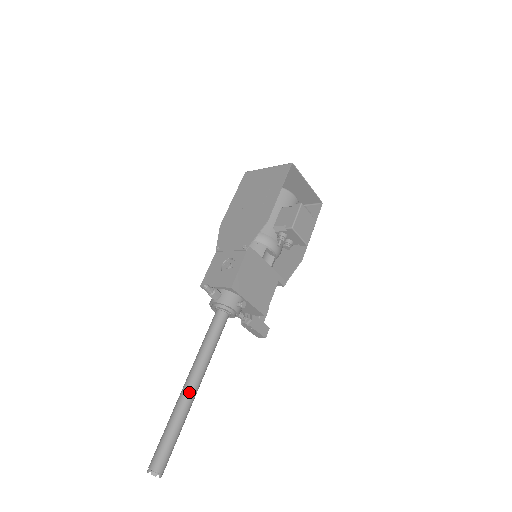
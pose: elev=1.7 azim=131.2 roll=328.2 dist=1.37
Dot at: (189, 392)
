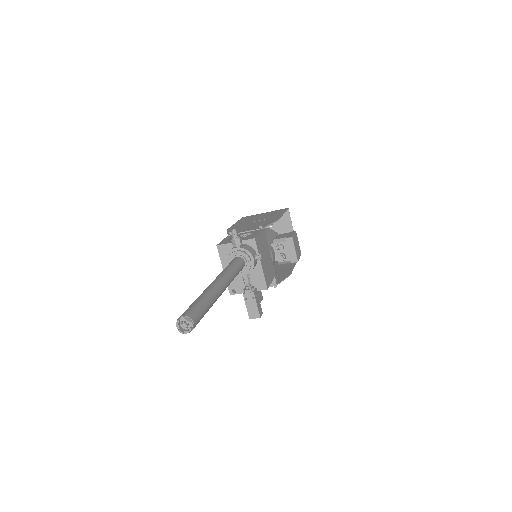
Dot at: (218, 285)
